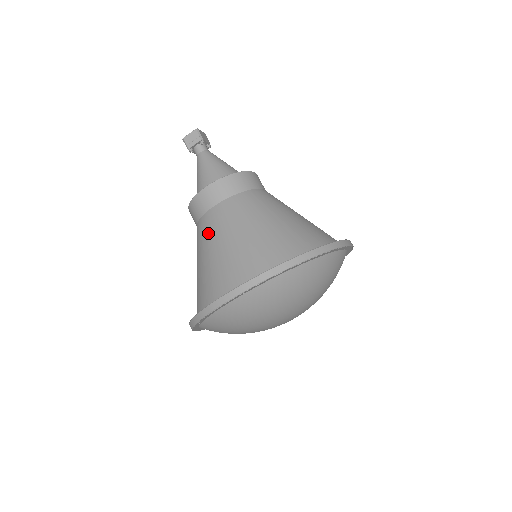
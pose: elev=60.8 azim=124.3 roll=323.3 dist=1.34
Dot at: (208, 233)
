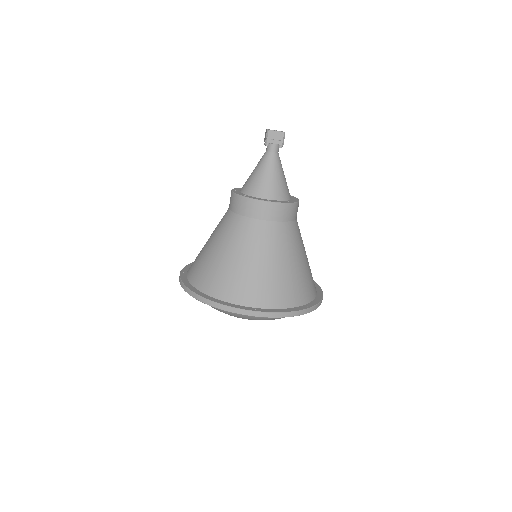
Dot at: (247, 239)
